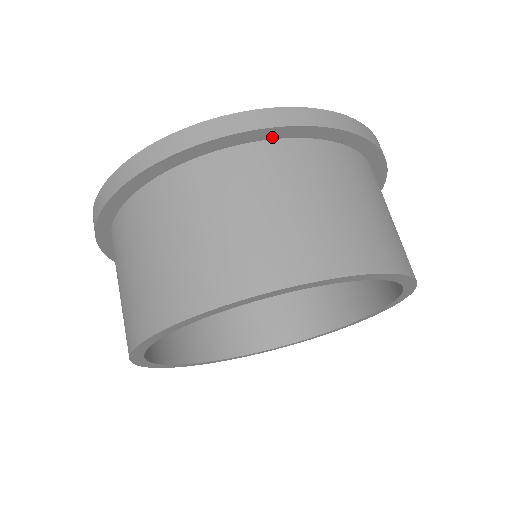
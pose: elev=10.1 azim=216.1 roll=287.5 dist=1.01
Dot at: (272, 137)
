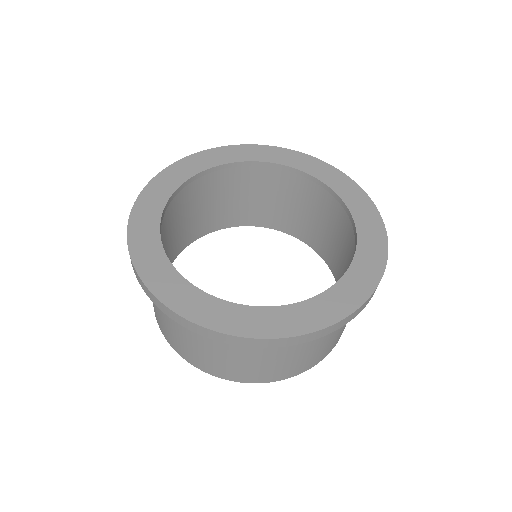
Dot at: occluded
